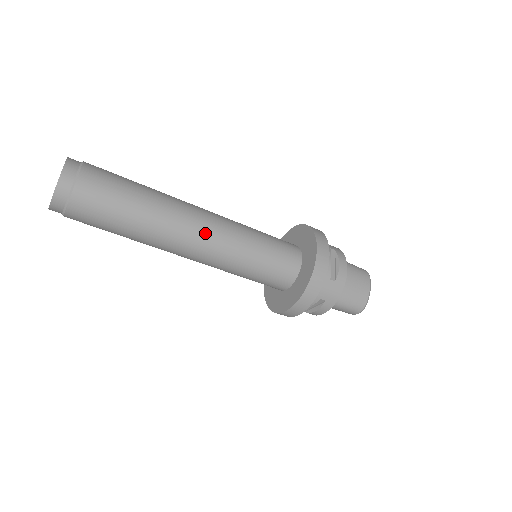
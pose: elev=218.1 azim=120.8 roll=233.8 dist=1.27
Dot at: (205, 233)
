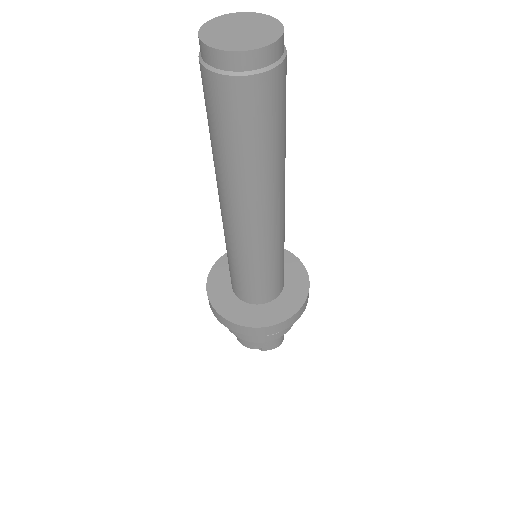
Dot at: occluded
